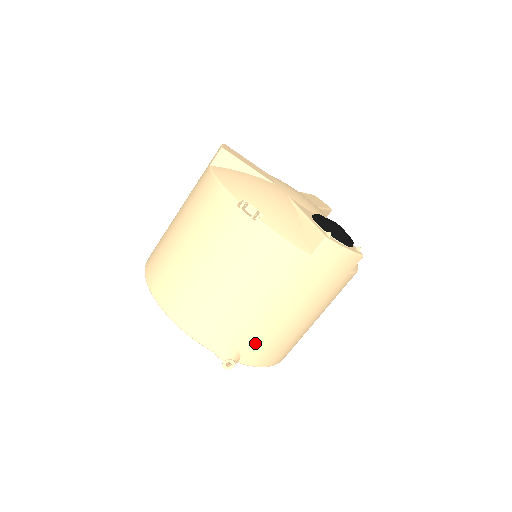
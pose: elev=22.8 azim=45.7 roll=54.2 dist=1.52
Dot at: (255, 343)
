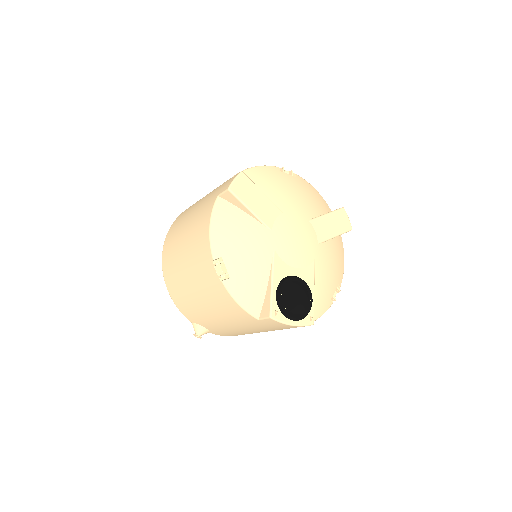
Dot at: (220, 331)
